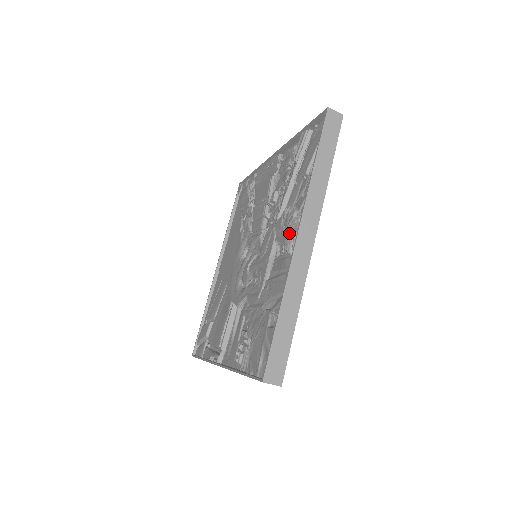
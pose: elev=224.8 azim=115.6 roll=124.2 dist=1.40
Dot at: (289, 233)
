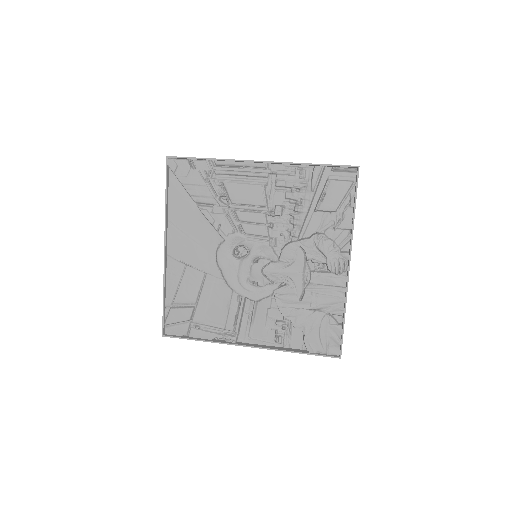
Dot at: (333, 260)
